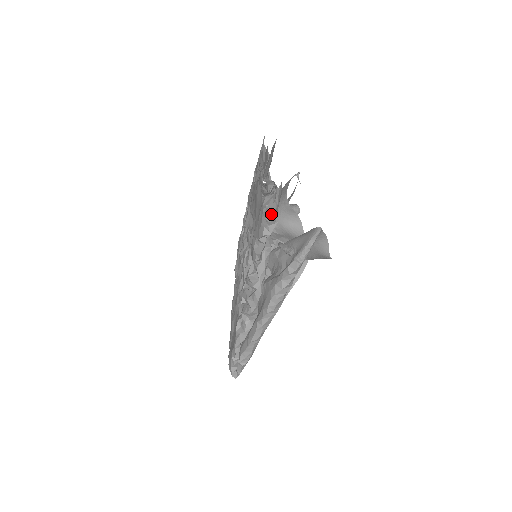
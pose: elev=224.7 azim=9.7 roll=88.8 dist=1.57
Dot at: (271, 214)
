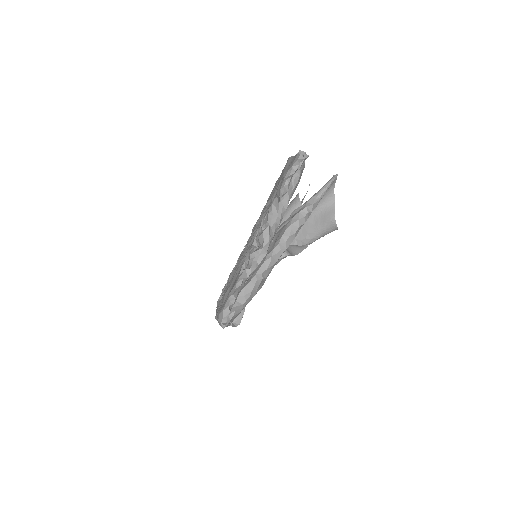
Dot at: occluded
